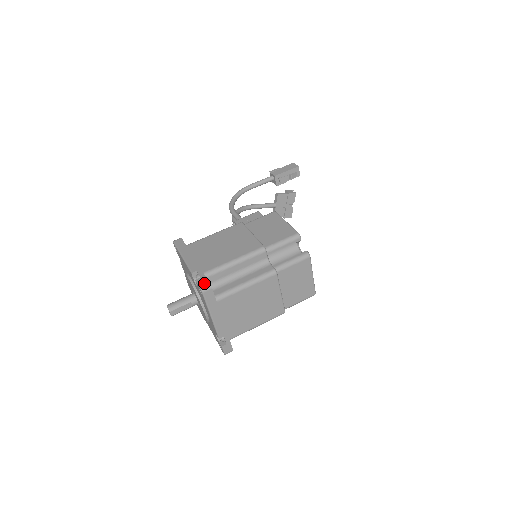
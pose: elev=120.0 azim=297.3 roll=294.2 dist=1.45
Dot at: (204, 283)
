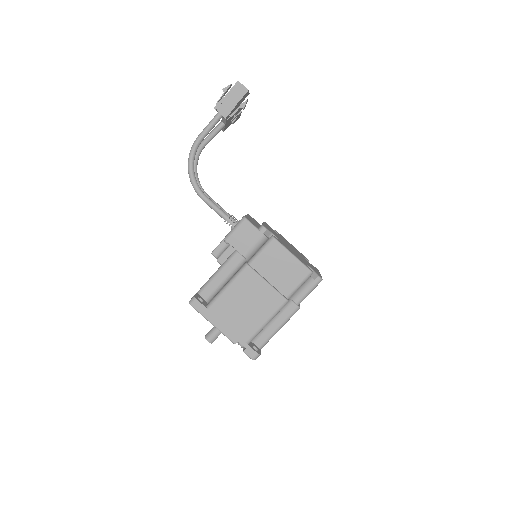
Dot at: (253, 355)
